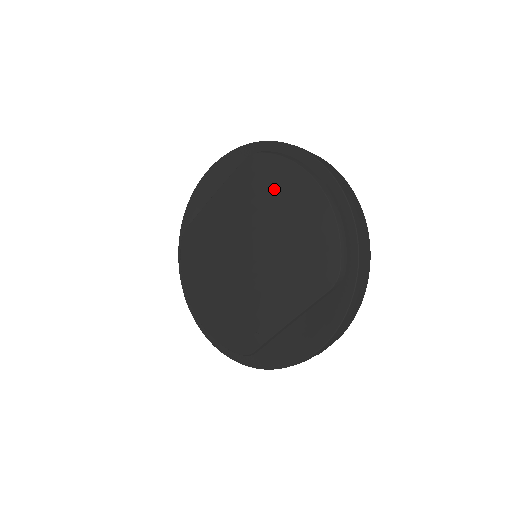
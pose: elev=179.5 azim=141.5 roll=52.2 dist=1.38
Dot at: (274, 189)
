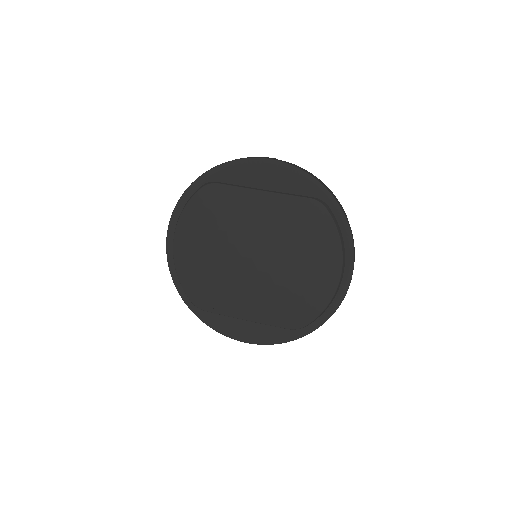
Dot at: (313, 244)
